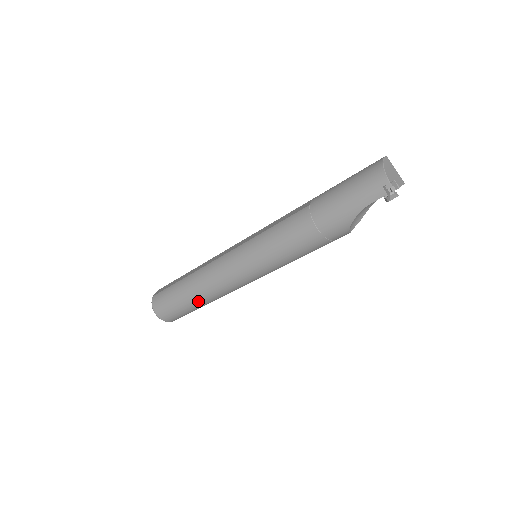
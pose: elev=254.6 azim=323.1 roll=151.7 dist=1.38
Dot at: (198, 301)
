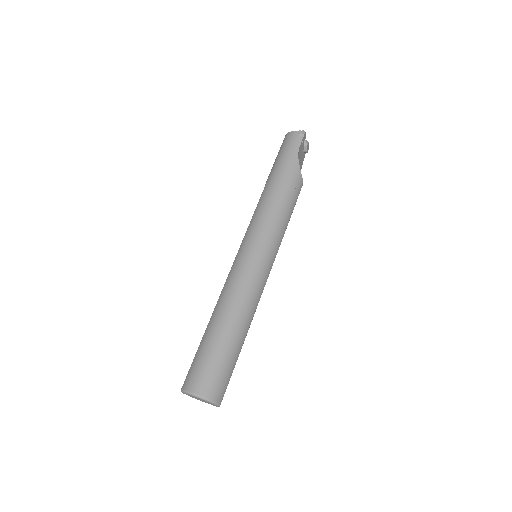
Dot at: (235, 329)
